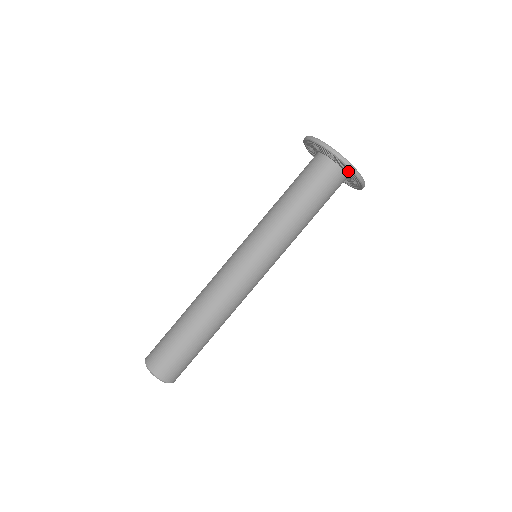
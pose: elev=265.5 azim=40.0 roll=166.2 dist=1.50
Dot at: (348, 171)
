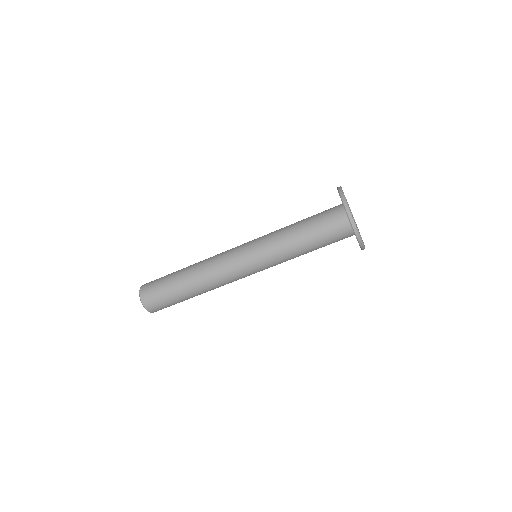
Dot at: occluded
